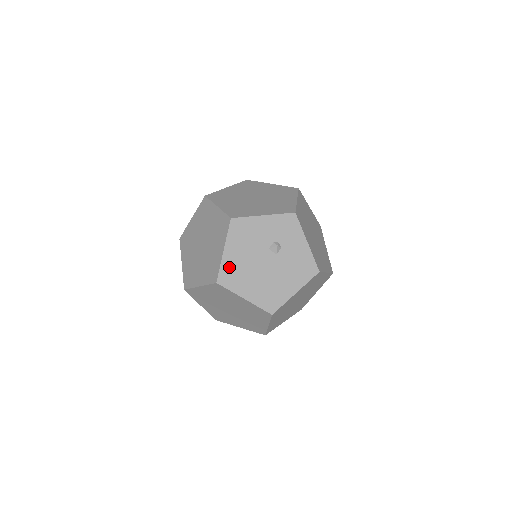
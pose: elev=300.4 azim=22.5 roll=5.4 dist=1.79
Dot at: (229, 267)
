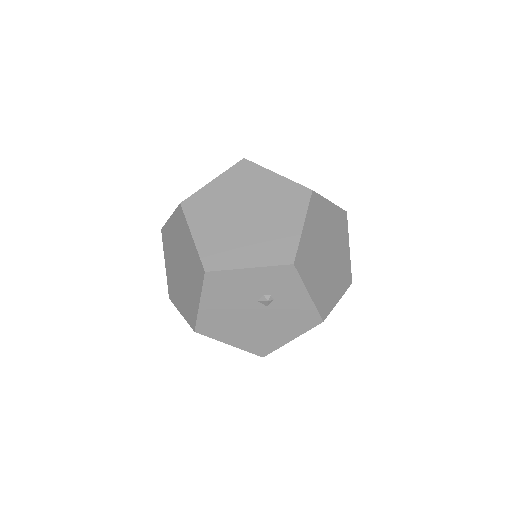
Dot at: (208, 318)
